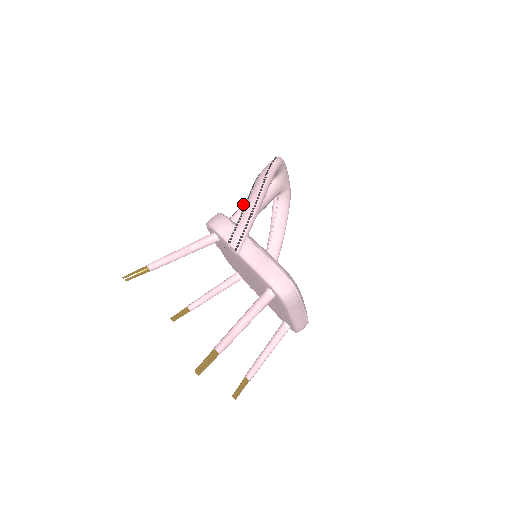
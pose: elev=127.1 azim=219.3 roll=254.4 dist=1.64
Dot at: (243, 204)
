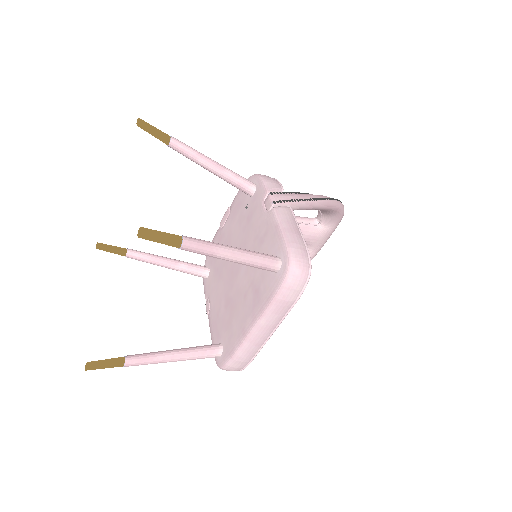
Dot at: occluded
